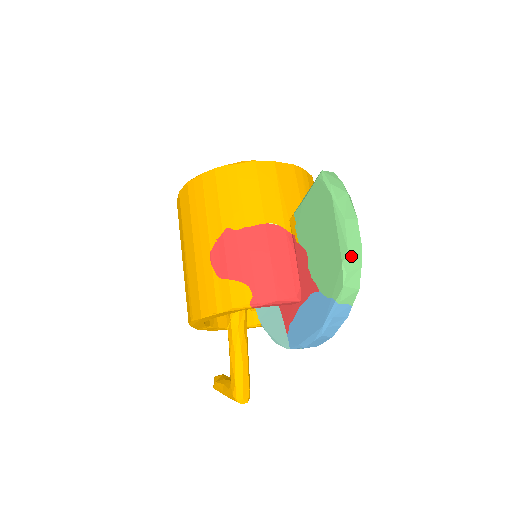
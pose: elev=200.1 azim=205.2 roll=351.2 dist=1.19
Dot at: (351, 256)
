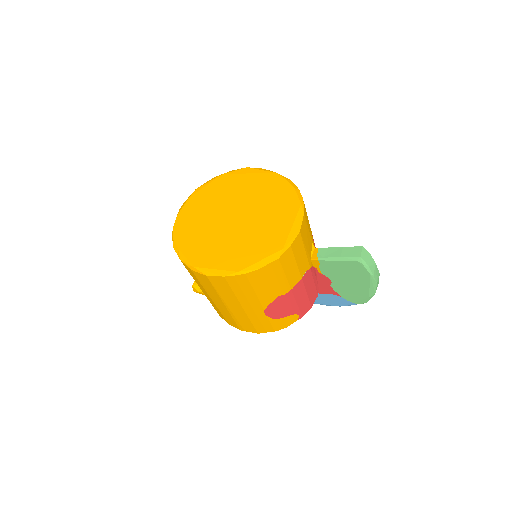
Dot at: (374, 293)
